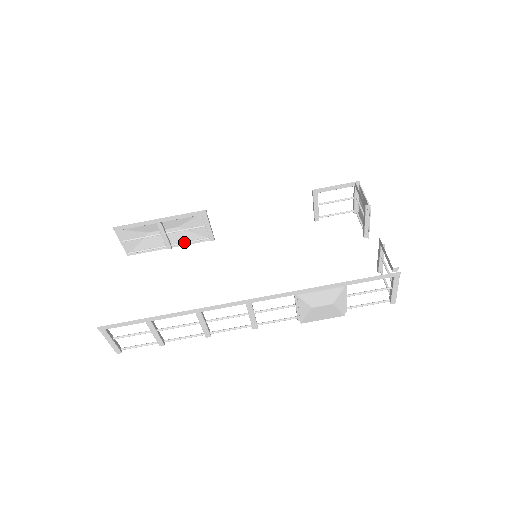
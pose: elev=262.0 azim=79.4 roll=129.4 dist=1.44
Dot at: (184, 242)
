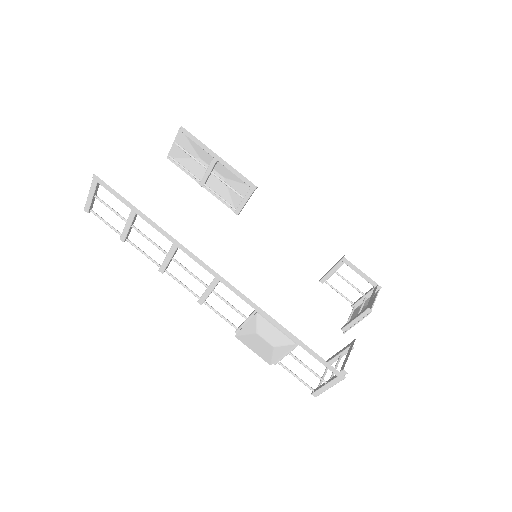
Dot at: (216, 193)
